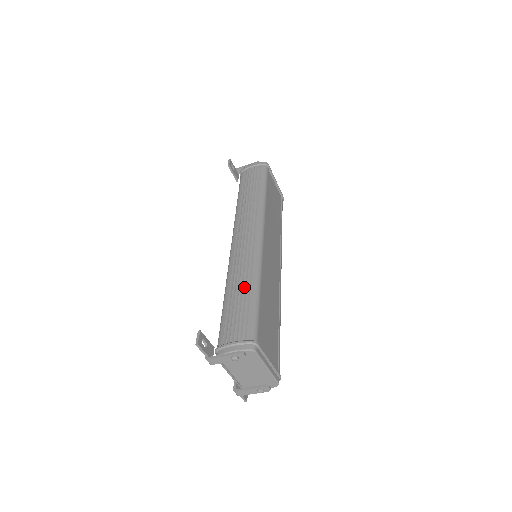
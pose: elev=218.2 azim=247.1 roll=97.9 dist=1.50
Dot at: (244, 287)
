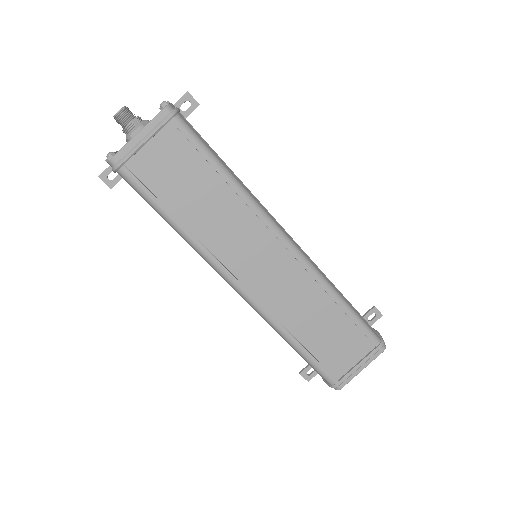
Dot at: occluded
